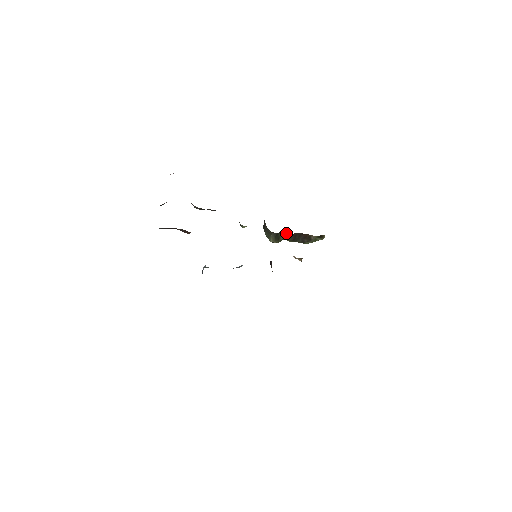
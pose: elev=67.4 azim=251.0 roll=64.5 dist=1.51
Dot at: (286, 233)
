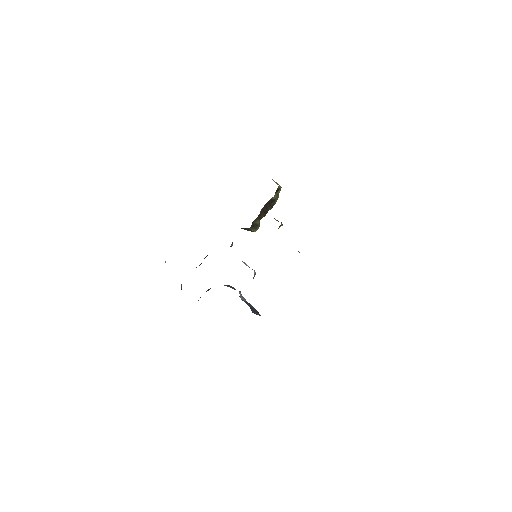
Dot at: (256, 218)
